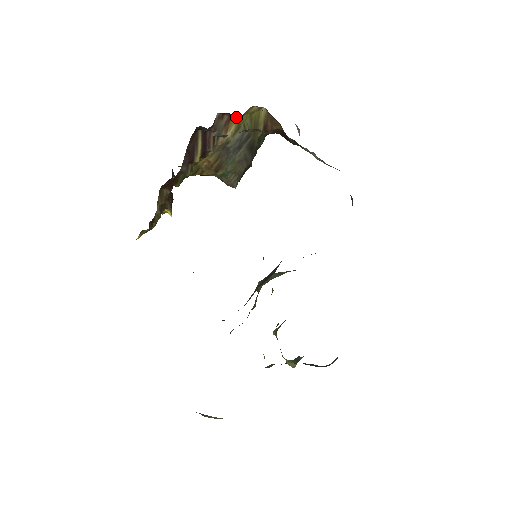
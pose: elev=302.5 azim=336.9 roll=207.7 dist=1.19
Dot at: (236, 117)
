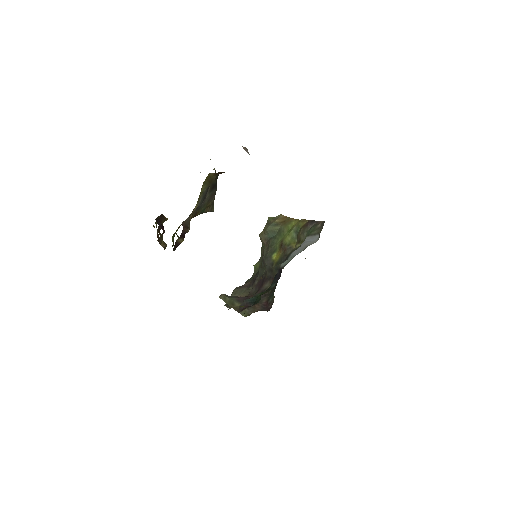
Dot at: occluded
